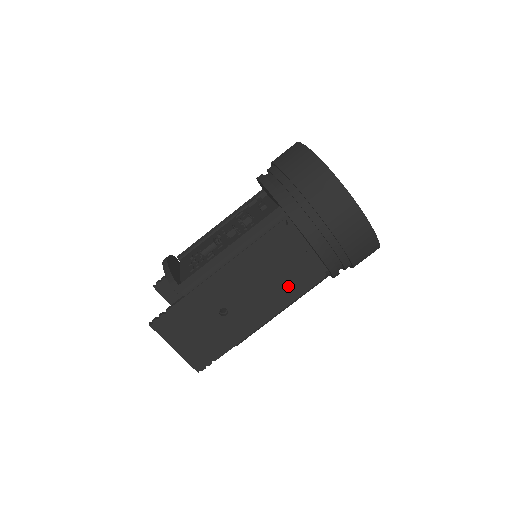
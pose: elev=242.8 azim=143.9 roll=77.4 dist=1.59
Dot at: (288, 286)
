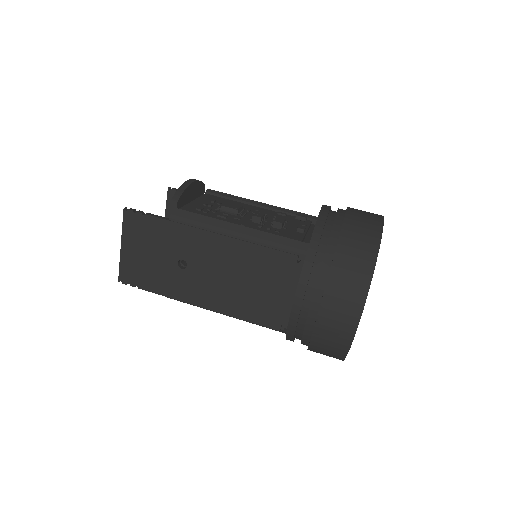
Dot at: (247, 304)
